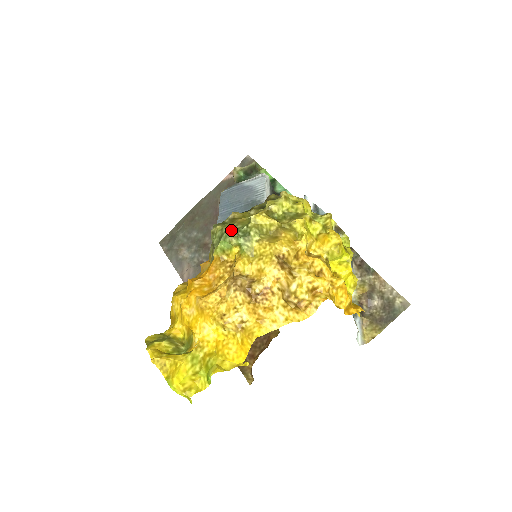
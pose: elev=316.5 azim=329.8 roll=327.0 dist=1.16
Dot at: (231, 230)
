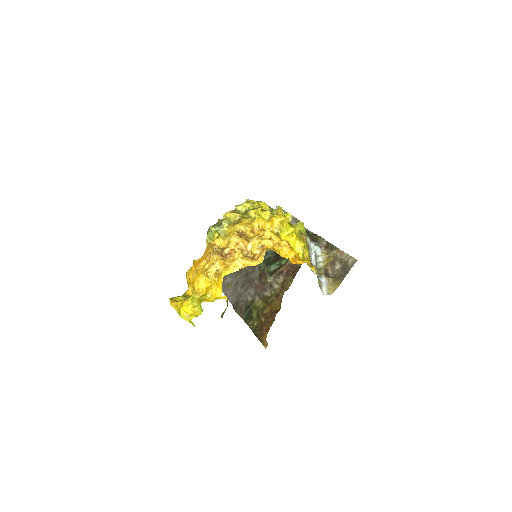
Dot at: (213, 225)
